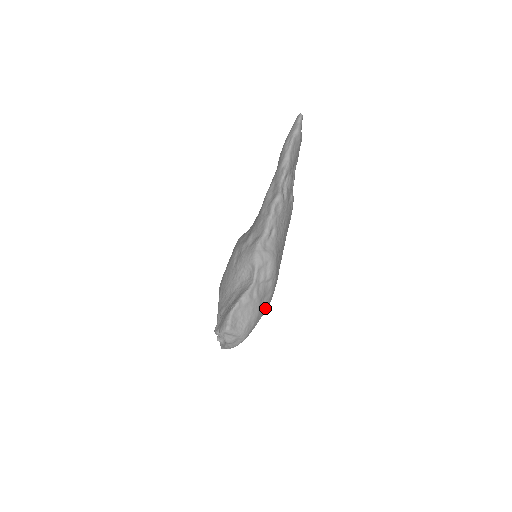
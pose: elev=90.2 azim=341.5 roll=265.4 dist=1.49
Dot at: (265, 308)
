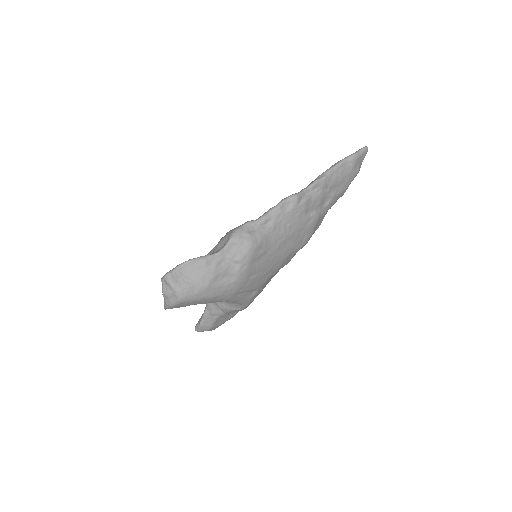
Dot at: (222, 290)
